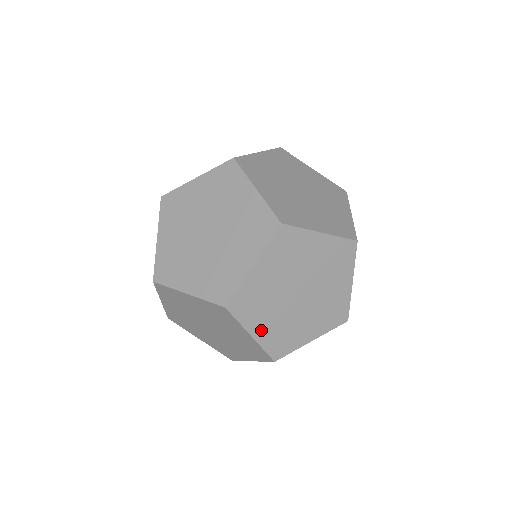
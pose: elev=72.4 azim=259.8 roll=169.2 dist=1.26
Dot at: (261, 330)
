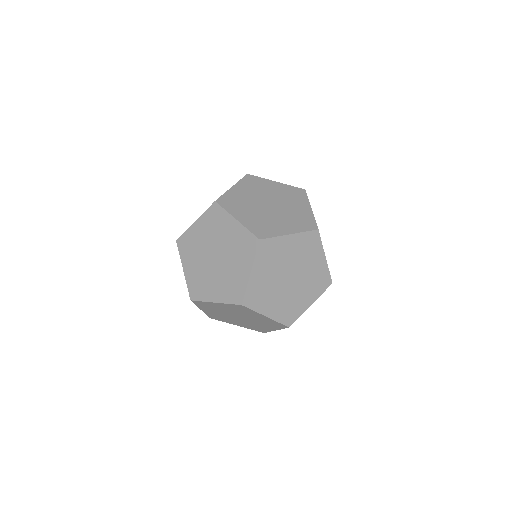
Dot at: (272, 311)
